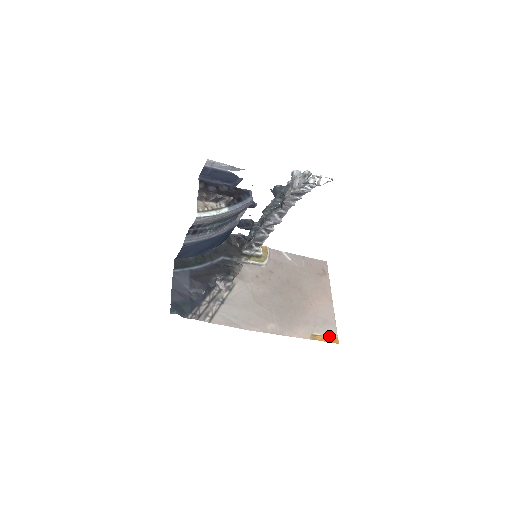
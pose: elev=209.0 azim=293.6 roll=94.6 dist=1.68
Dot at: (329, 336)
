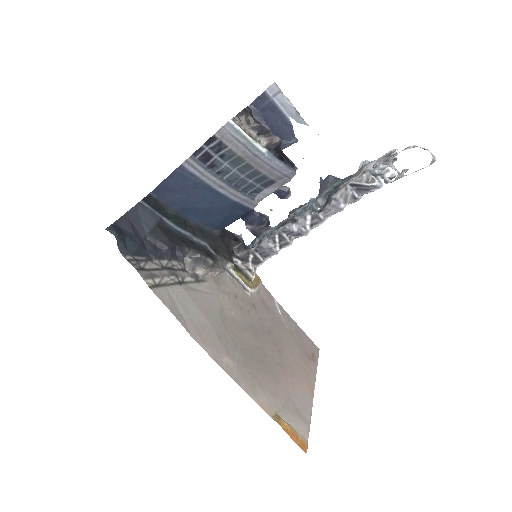
Dot at: (297, 433)
